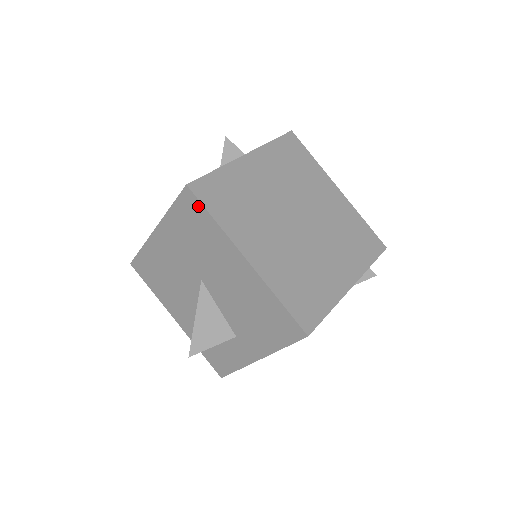
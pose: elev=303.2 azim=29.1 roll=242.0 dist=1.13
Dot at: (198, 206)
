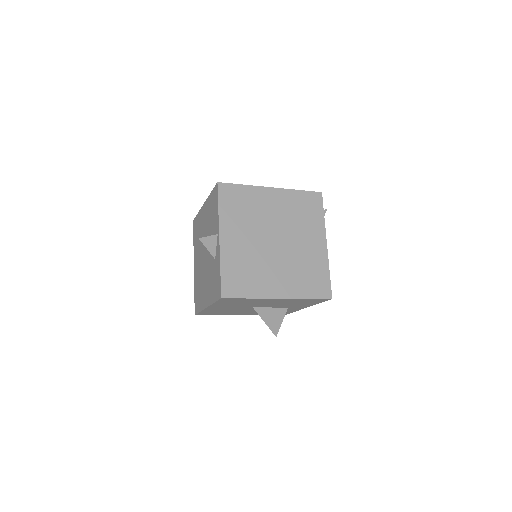
Dot at: (234, 299)
